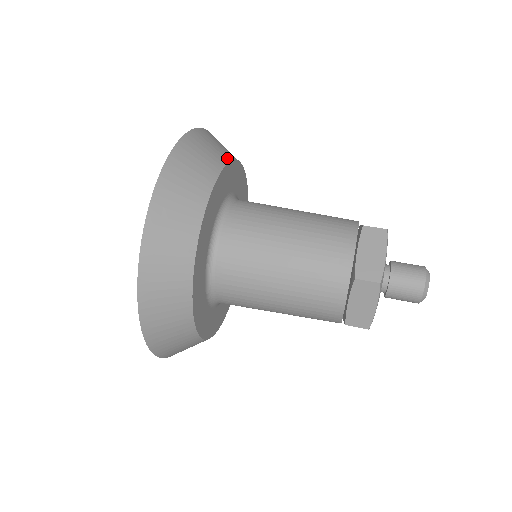
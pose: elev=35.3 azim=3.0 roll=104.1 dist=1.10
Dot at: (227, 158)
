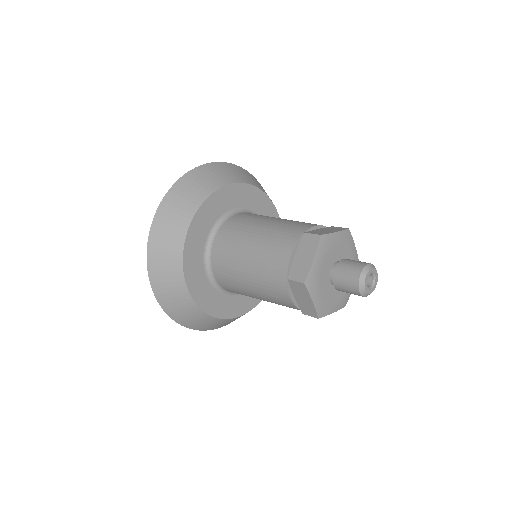
Dot at: (267, 195)
